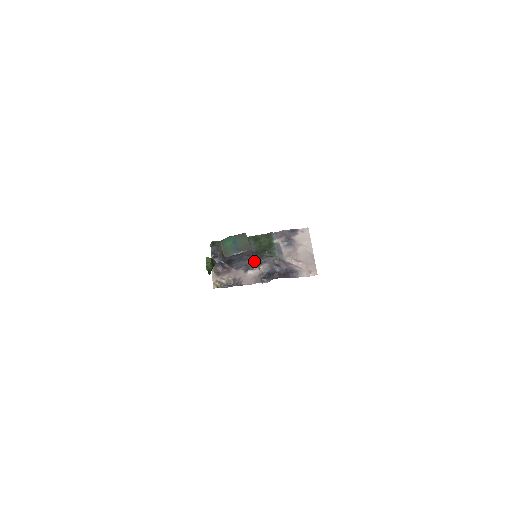
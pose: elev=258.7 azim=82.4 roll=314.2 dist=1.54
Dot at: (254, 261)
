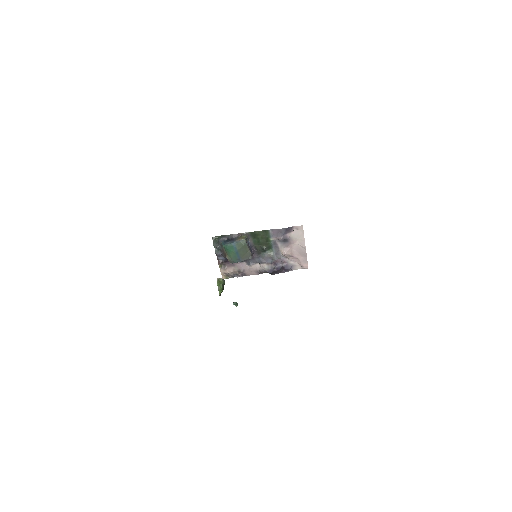
Dot at: (254, 257)
